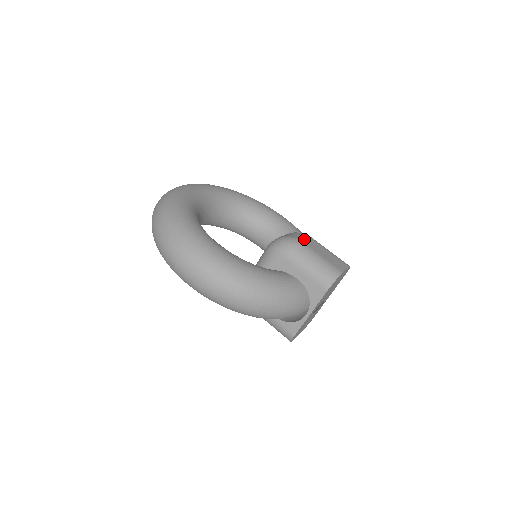
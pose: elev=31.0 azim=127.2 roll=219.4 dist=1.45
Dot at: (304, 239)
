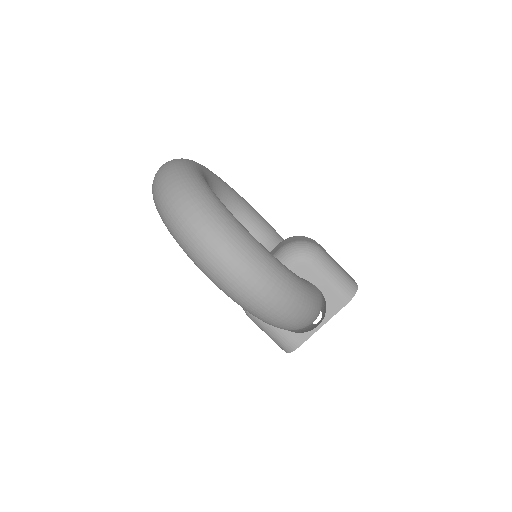
Dot at: (320, 246)
